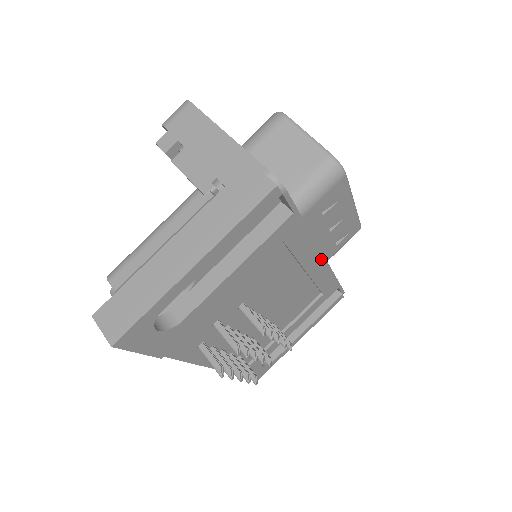
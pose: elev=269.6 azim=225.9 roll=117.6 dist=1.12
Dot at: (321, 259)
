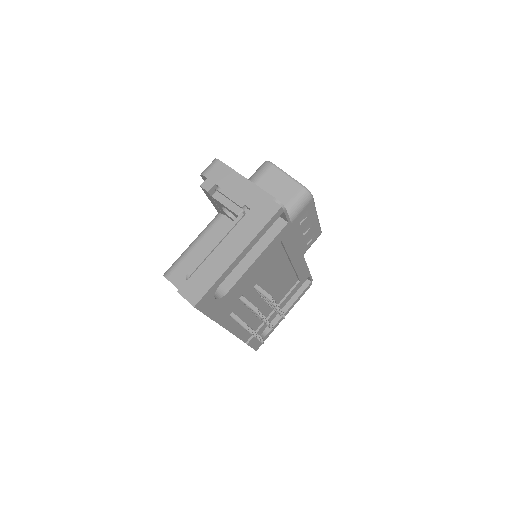
Dot at: (300, 254)
